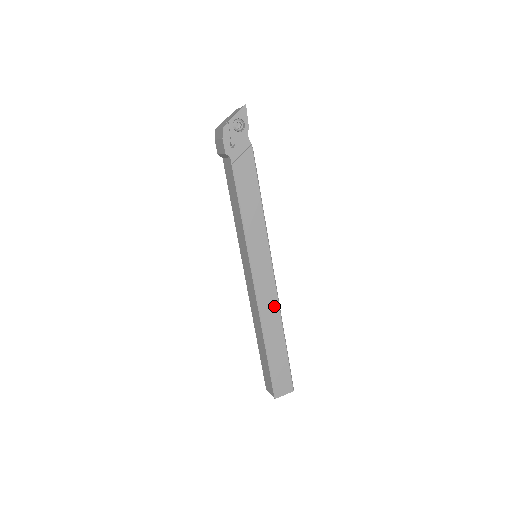
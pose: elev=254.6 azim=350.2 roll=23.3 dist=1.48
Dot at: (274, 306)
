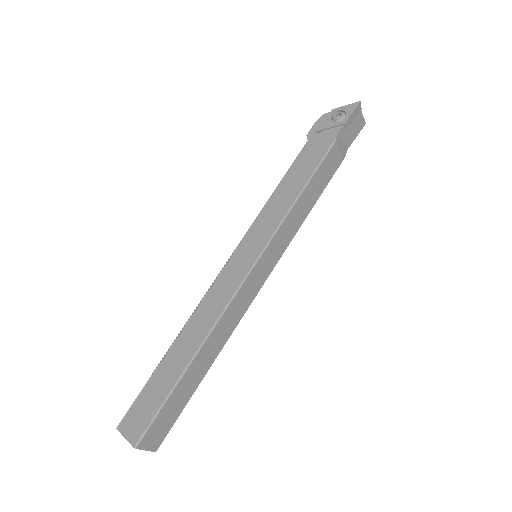
Dot at: (214, 313)
